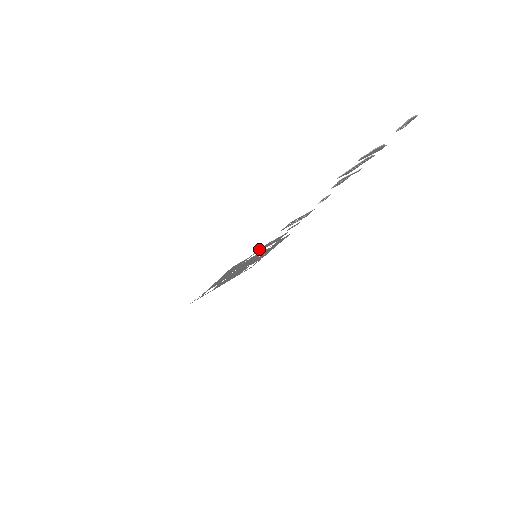
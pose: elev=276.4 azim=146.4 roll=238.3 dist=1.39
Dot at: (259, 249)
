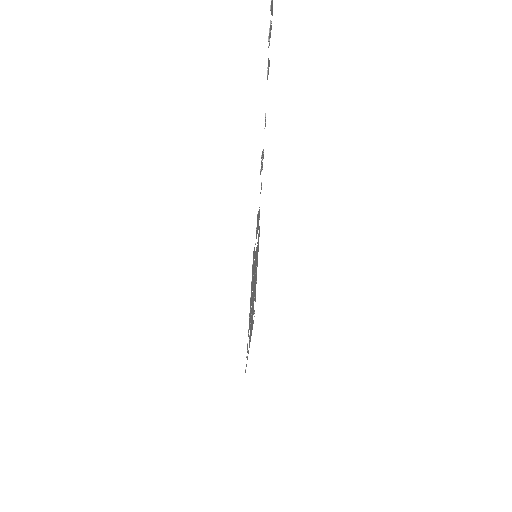
Dot at: occluded
